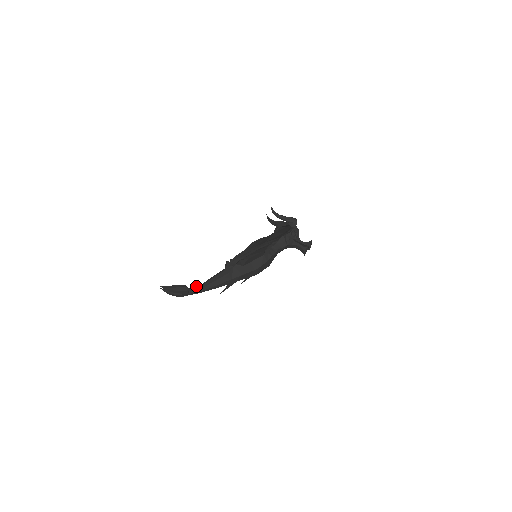
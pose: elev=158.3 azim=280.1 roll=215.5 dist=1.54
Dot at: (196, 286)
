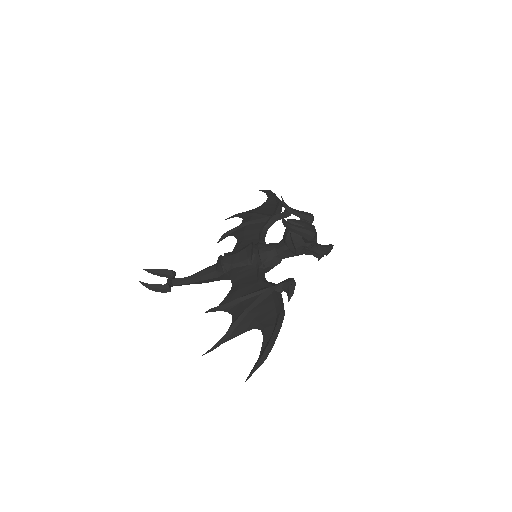
Dot at: (182, 278)
